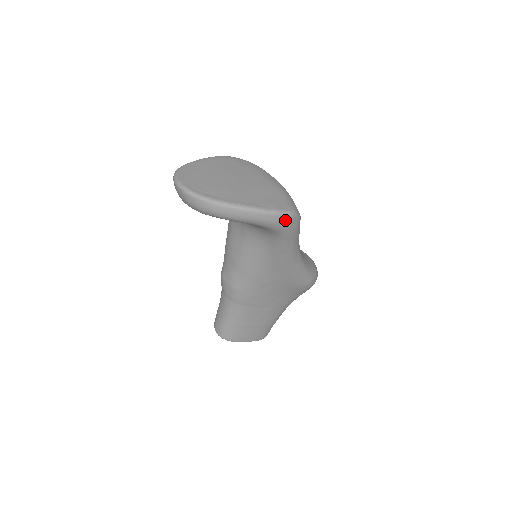
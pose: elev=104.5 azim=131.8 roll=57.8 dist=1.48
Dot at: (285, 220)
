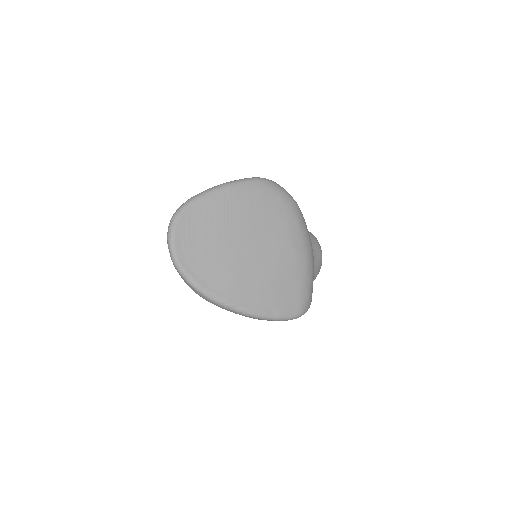
Dot at: occluded
